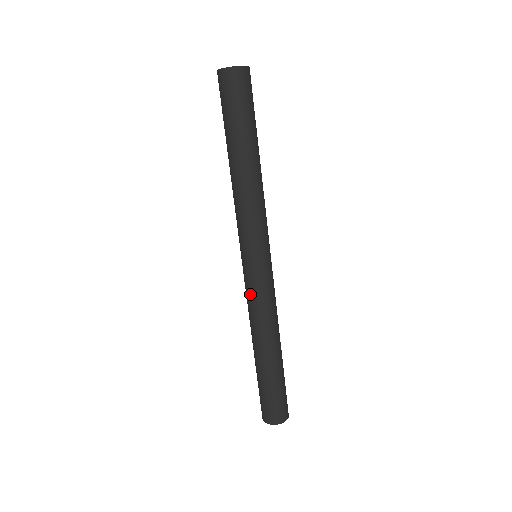
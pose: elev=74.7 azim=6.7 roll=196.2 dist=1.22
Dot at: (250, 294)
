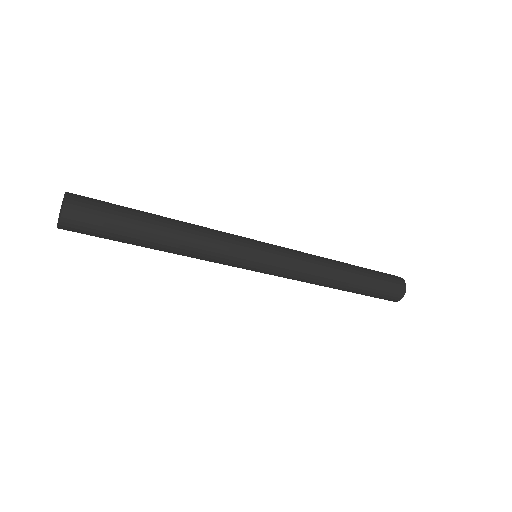
Dot at: occluded
